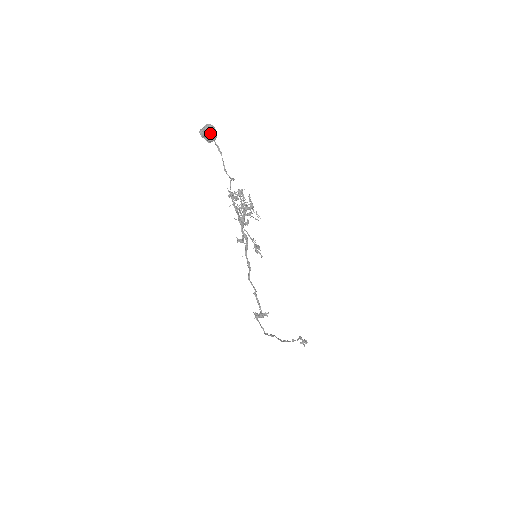
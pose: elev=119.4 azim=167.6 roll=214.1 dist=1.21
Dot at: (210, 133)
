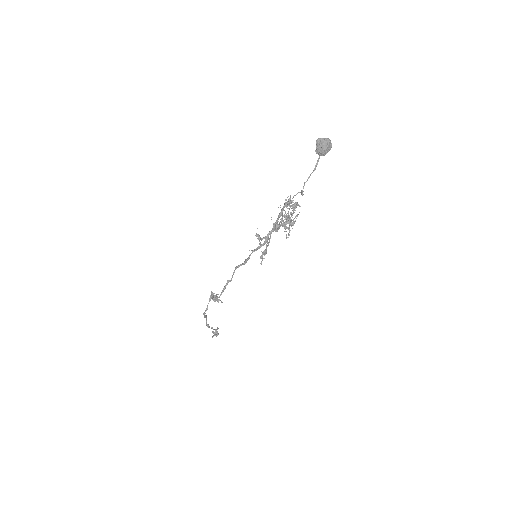
Dot at: (325, 148)
